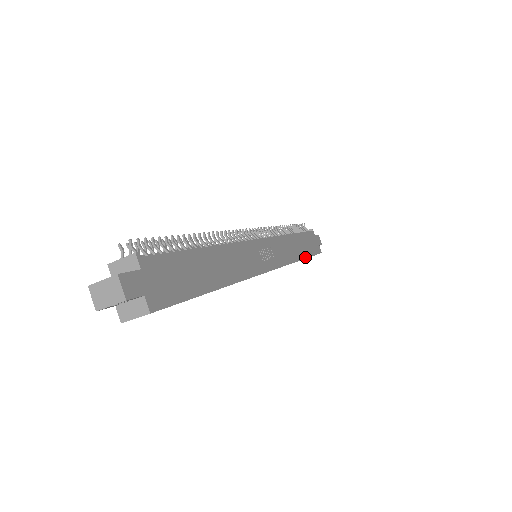
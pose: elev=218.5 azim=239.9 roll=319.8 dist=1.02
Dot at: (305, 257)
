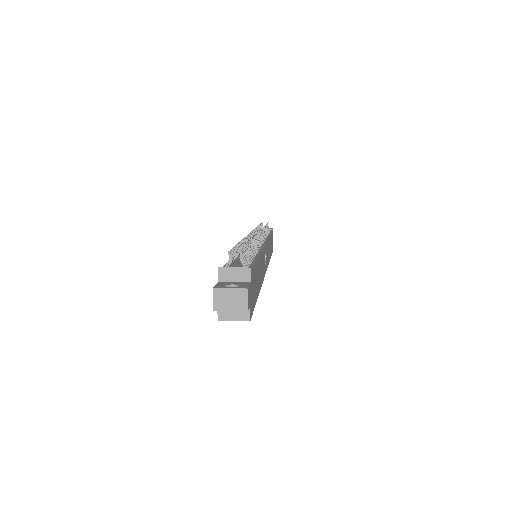
Dot at: (270, 257)
